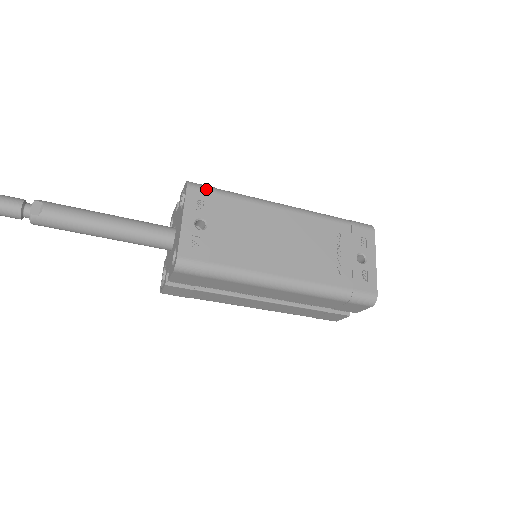
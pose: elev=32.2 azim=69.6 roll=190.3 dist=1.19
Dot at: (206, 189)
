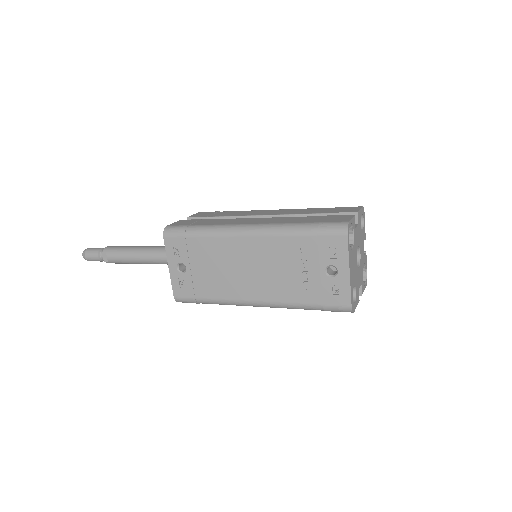
Dot at: (177, 235)
